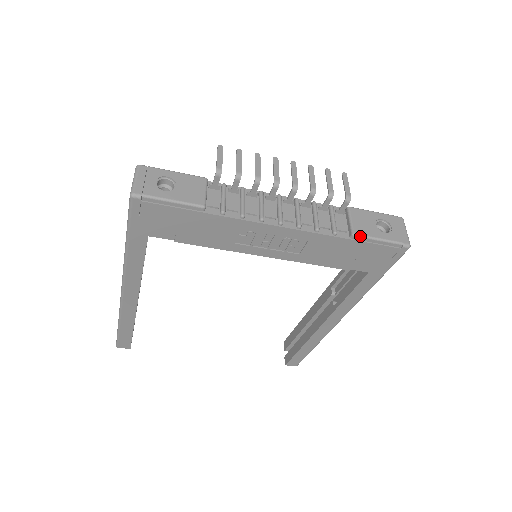
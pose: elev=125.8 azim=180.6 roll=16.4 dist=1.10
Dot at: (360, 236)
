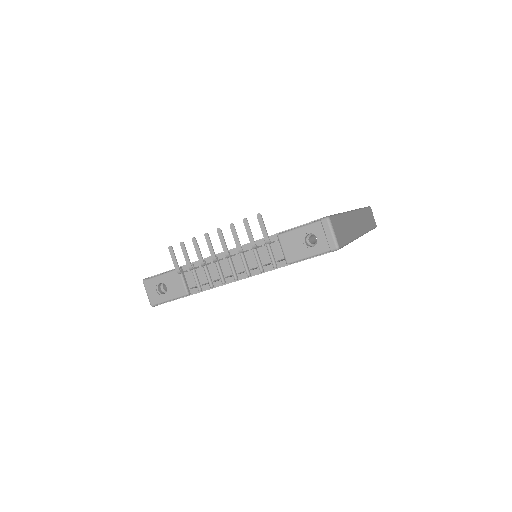
Dot at: (293, 262)
